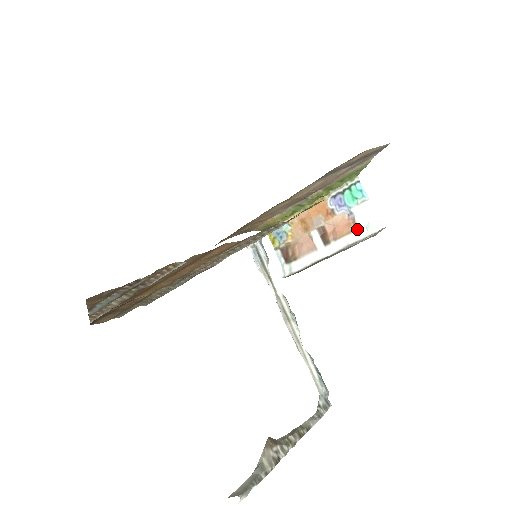
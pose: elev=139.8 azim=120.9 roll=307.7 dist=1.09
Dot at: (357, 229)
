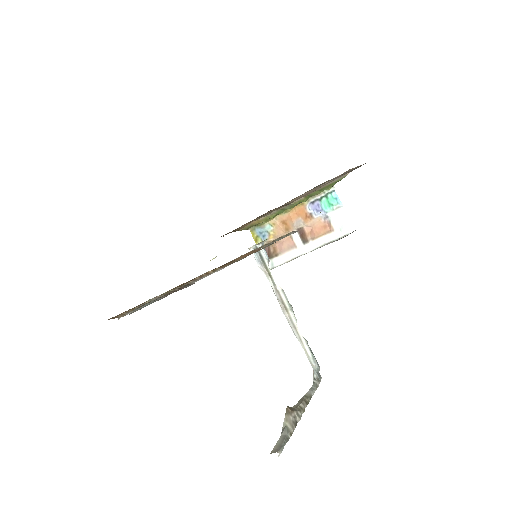
Dot at: (332, 231)
